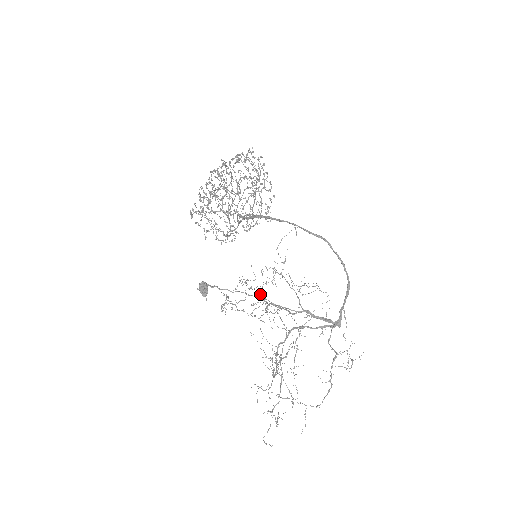
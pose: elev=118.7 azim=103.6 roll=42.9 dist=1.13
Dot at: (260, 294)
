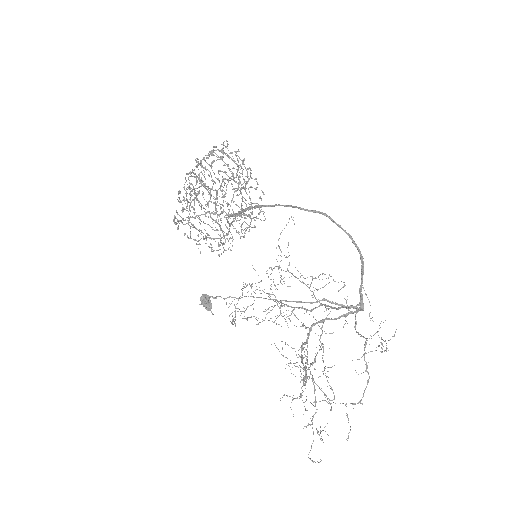
Dot at: occluded
